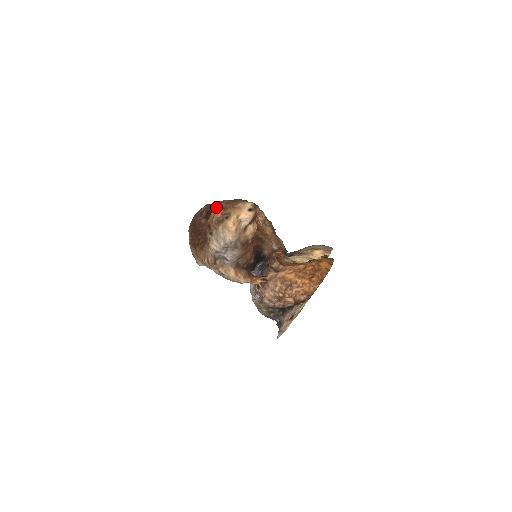
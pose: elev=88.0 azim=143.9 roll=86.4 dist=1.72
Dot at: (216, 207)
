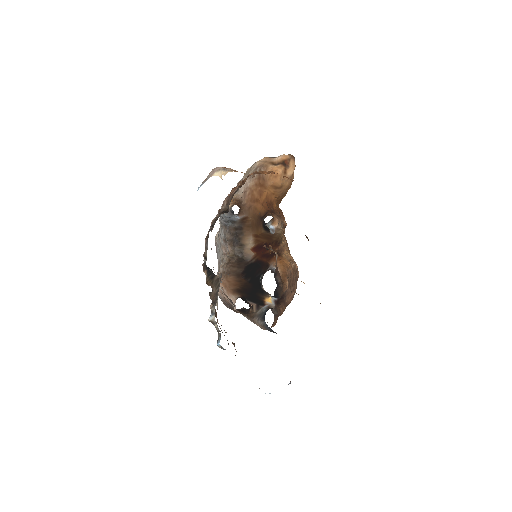
Dot at: occluded
